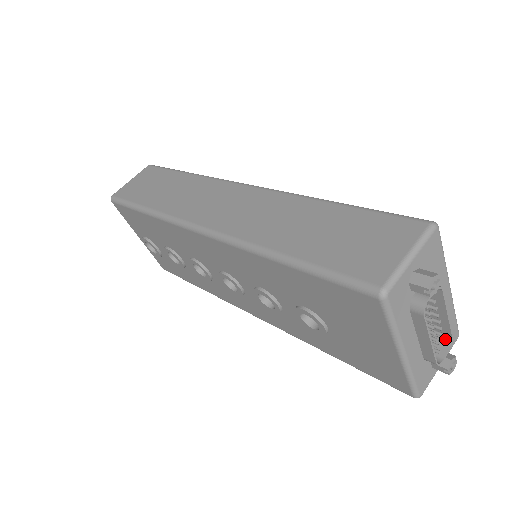
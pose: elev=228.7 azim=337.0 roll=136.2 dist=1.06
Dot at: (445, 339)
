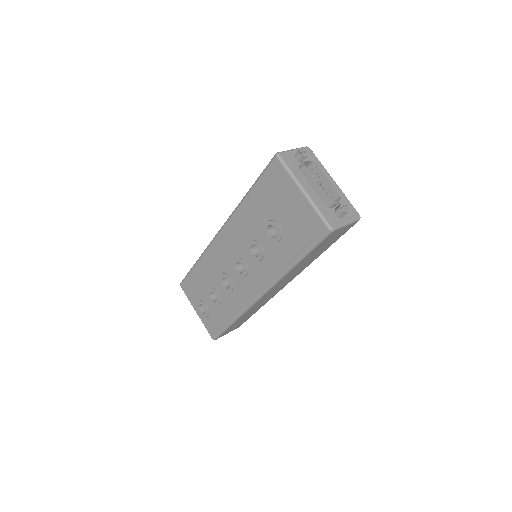
Dot at: (338, 200)
